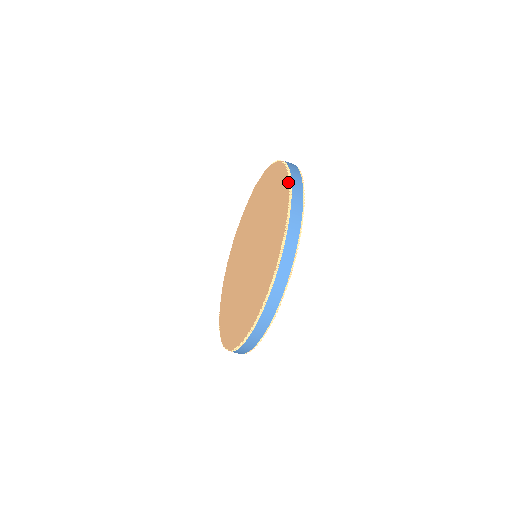
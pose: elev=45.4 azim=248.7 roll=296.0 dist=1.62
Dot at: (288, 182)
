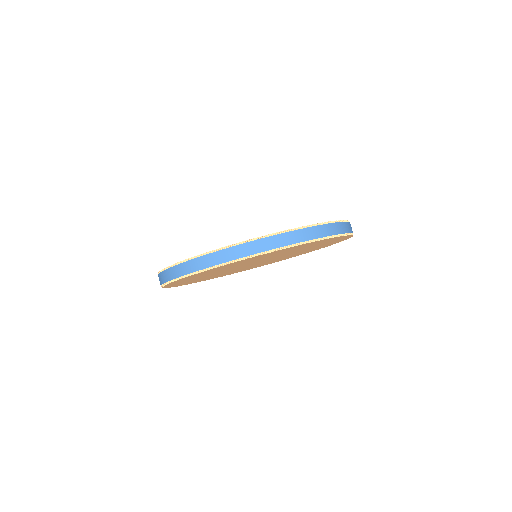
Dot at: occluded
